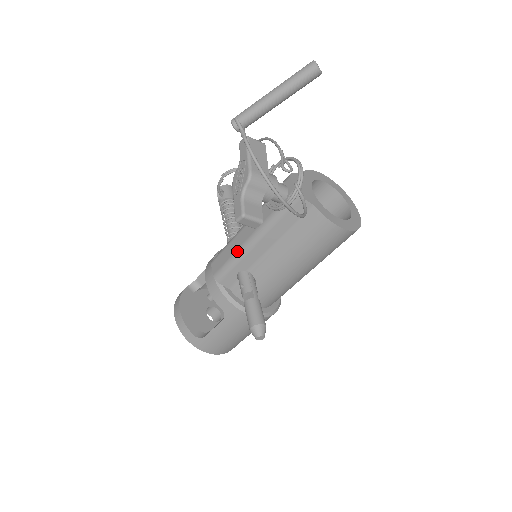
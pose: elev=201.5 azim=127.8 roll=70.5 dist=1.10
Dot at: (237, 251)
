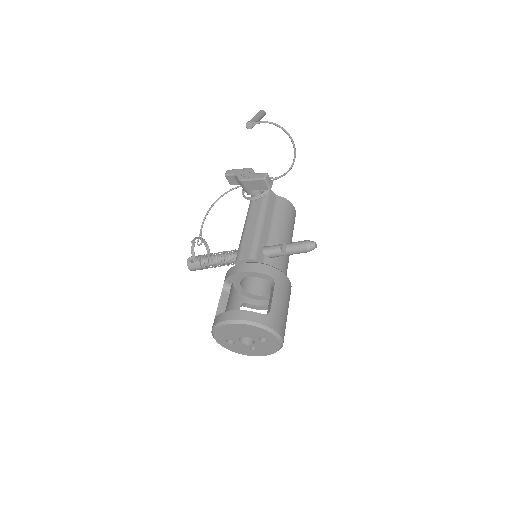
Dot at: (255, 233)
